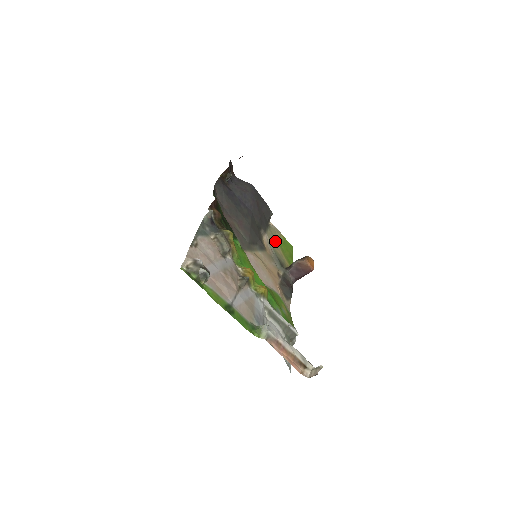
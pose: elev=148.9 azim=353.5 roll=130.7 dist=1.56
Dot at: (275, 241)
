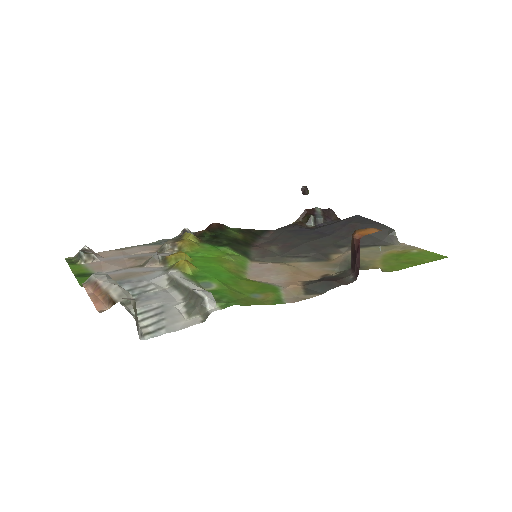
Dot at: (377, 253)
